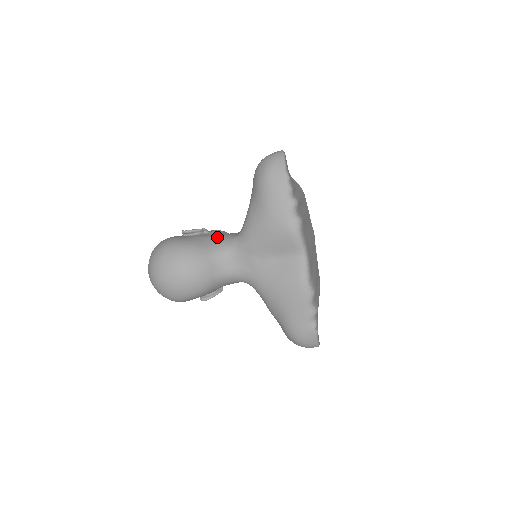
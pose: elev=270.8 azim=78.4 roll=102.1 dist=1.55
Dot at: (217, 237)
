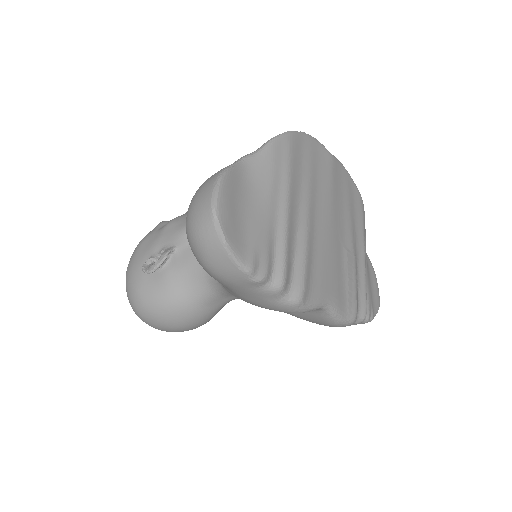
Dot at: (191, 269)
